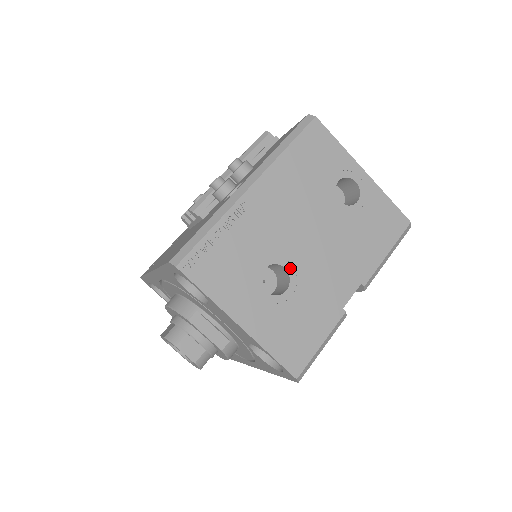
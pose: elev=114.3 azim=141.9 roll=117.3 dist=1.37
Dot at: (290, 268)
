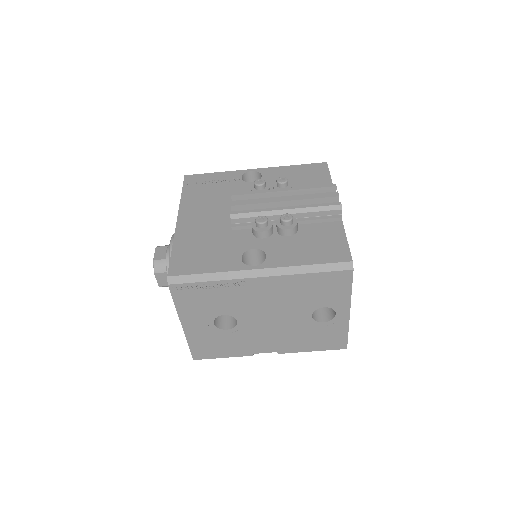
Dot at: (240, 323)
